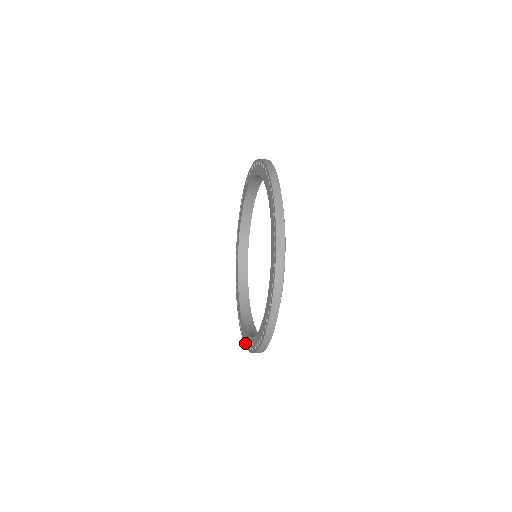
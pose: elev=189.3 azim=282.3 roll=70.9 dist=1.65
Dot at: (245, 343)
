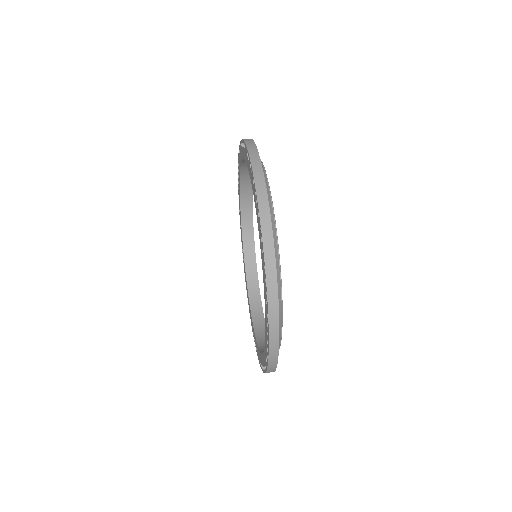
Dot at: (240, 225)
